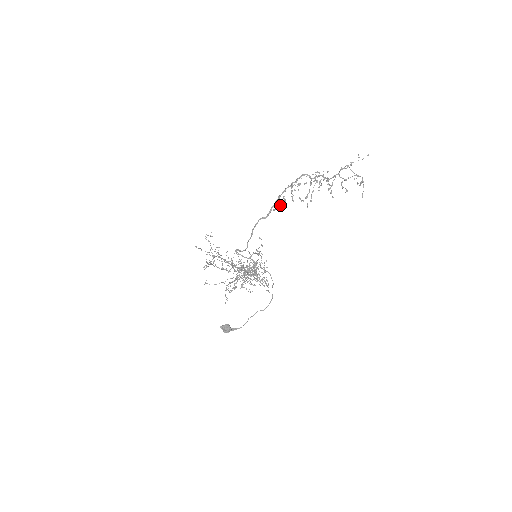
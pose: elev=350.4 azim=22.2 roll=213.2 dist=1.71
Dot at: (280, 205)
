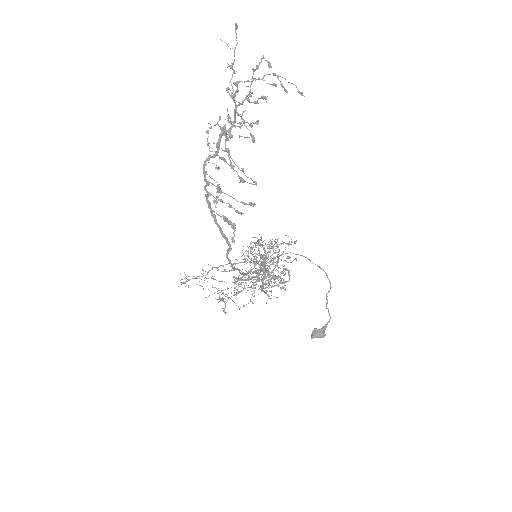
Dot at: occluded
